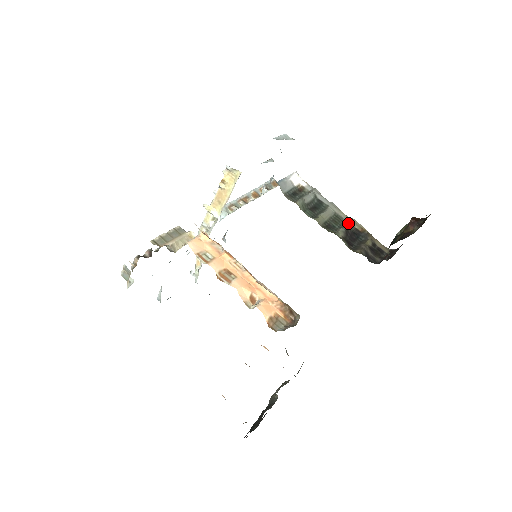
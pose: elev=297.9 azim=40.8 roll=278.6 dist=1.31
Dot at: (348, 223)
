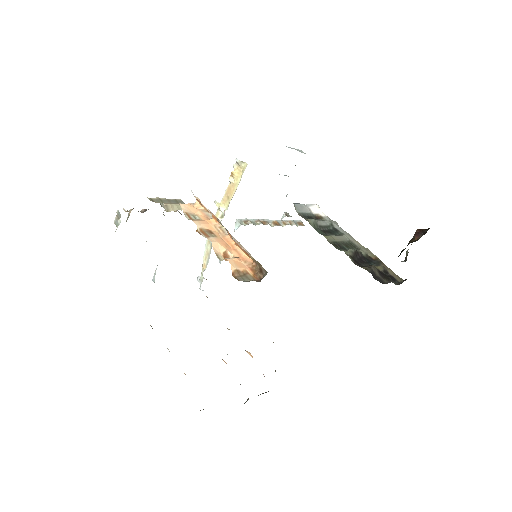
Dot at: (361, 250)
